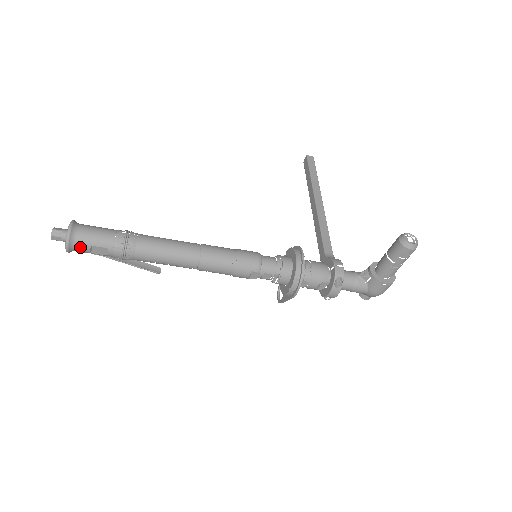
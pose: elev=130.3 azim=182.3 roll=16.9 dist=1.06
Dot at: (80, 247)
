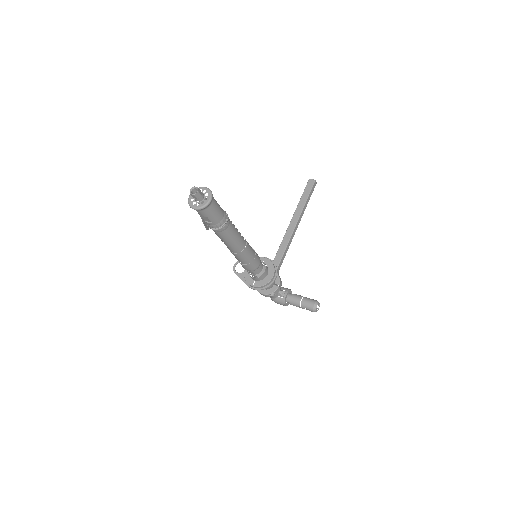
Dot at: (201, 212)
